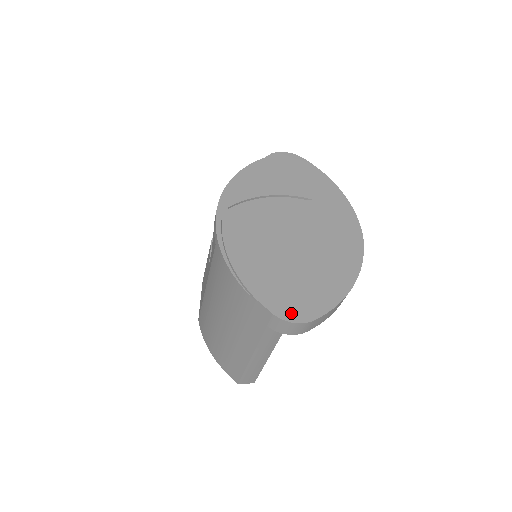
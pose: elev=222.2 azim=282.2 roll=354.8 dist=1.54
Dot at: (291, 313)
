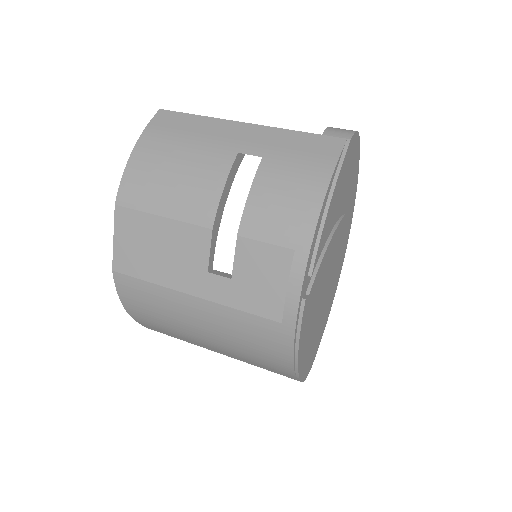
Dot at: (308, 371)
